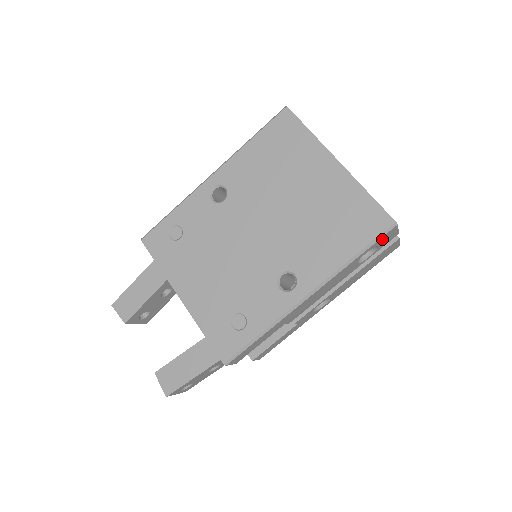
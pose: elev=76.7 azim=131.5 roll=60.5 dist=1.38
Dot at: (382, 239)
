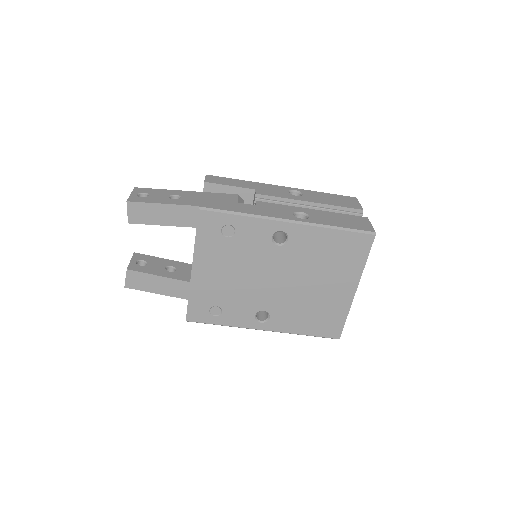
Dot at: occluded
